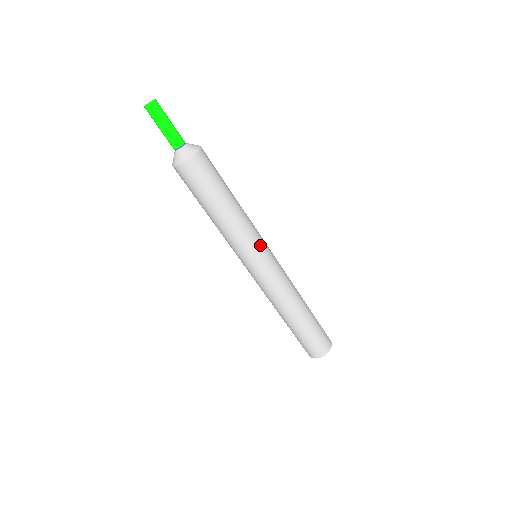
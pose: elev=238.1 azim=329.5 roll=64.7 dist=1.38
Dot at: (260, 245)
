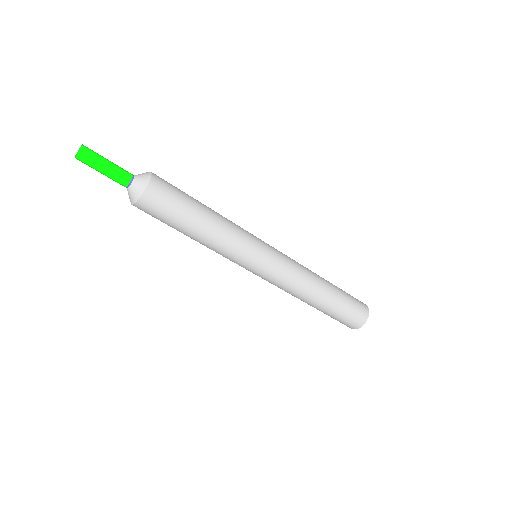
Dot at: (255, 239)
